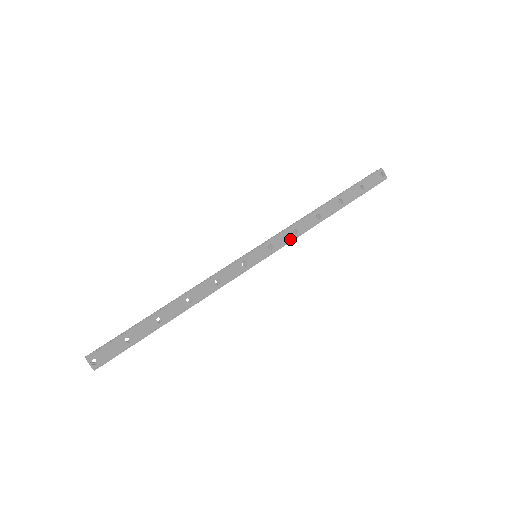
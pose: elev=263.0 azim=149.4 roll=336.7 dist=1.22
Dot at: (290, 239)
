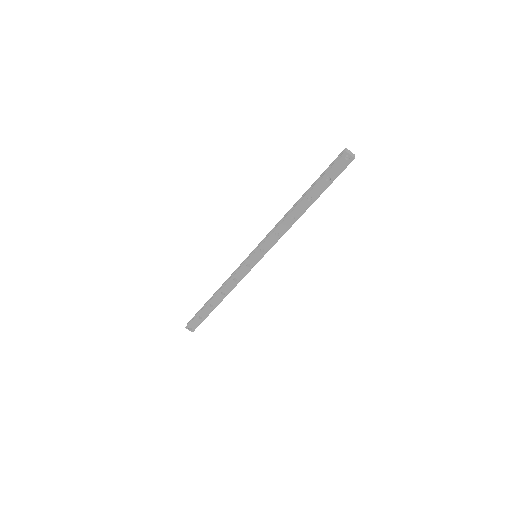
Dot at: (275, 241)
